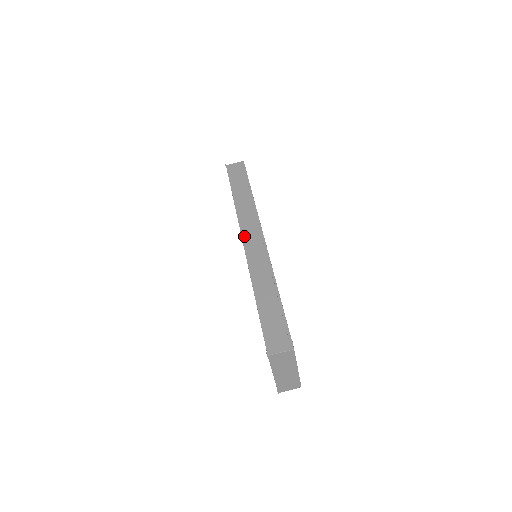
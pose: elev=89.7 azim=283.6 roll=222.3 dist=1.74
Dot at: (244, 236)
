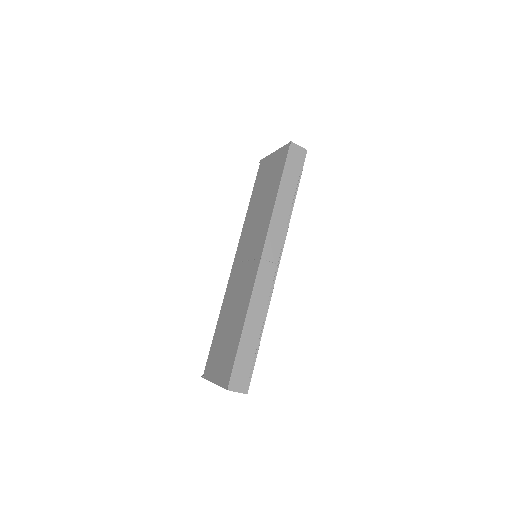
Dot at: (265, 253)
